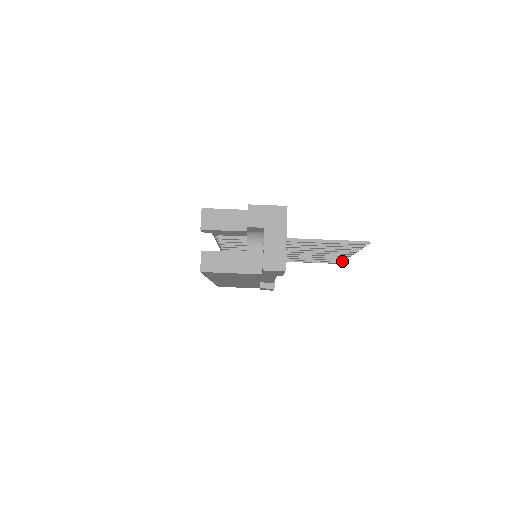
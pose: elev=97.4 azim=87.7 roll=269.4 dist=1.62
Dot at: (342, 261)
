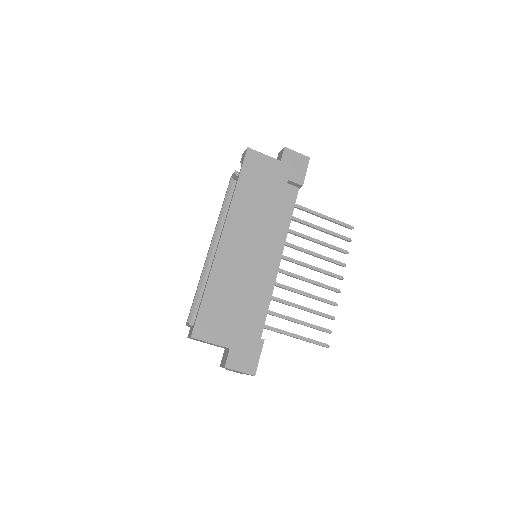
Dot at: occluded
